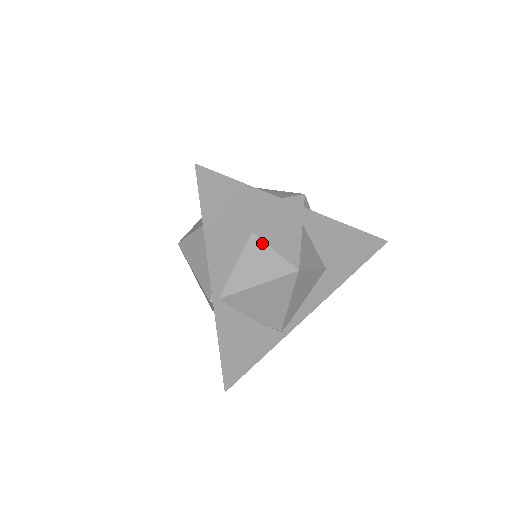
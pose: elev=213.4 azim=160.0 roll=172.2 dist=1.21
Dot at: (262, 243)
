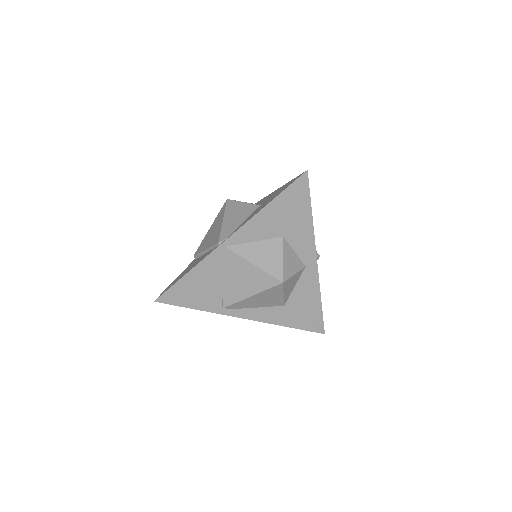
Dot at: (282, 248)
